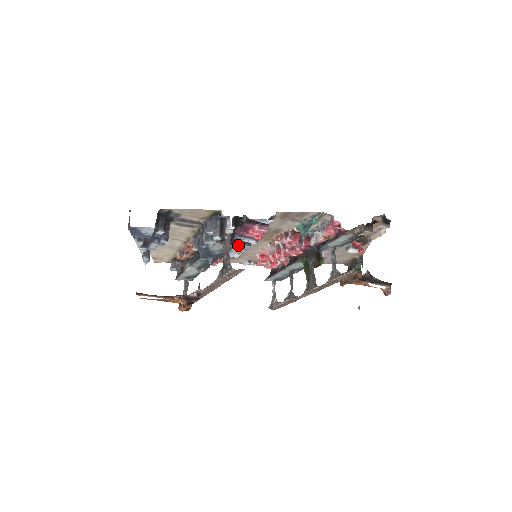
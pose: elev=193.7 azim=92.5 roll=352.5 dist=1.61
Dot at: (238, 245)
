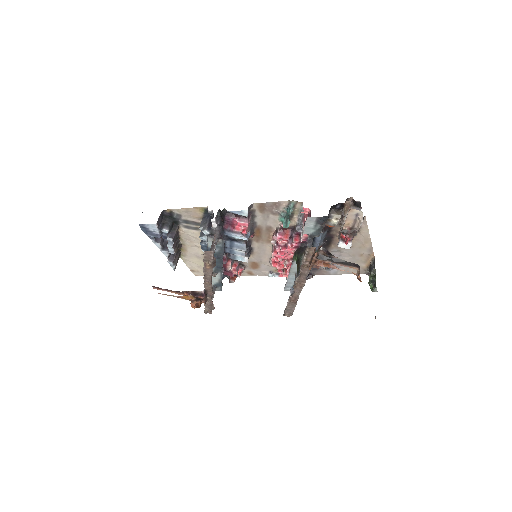
Dot at: (235, 243)
